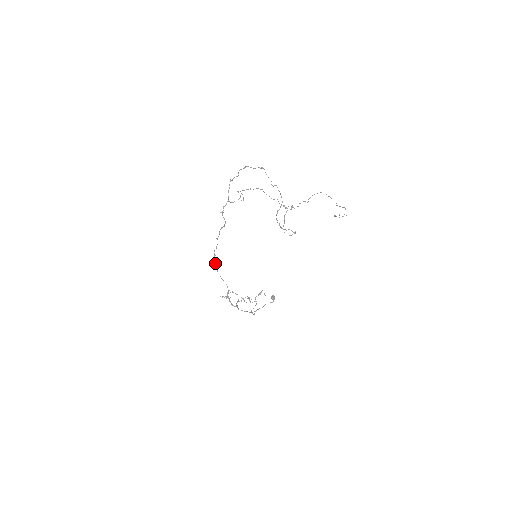
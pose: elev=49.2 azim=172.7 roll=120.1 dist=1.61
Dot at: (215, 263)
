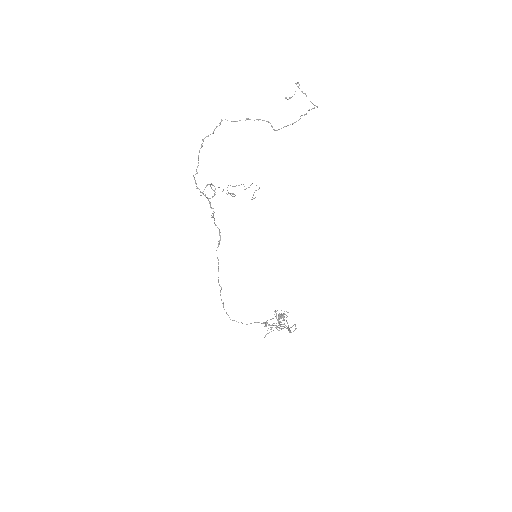
Dot at: occluded
